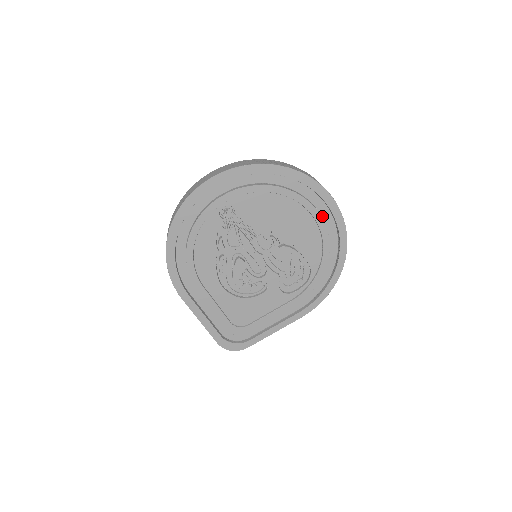
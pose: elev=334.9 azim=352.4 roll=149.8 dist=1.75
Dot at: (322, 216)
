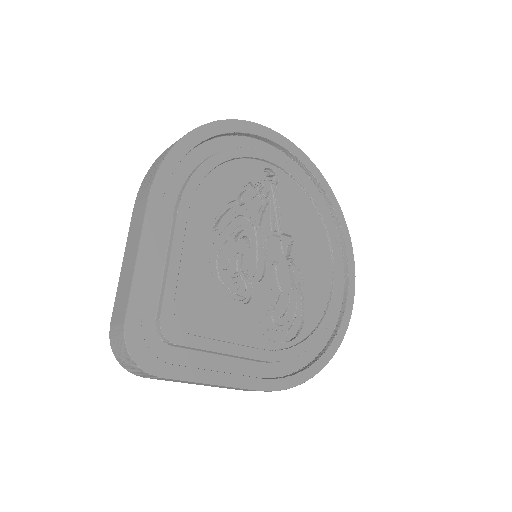
Dot at: occluded
